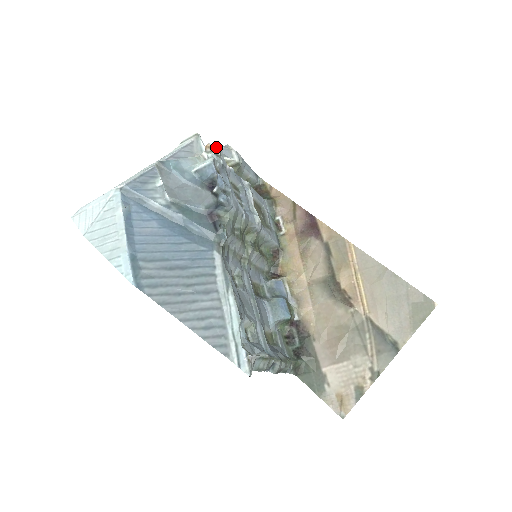
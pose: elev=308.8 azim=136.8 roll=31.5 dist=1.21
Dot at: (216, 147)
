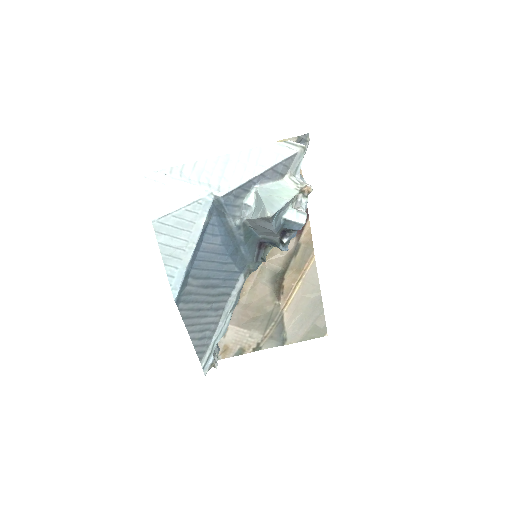
Dot at: (312, 189)
